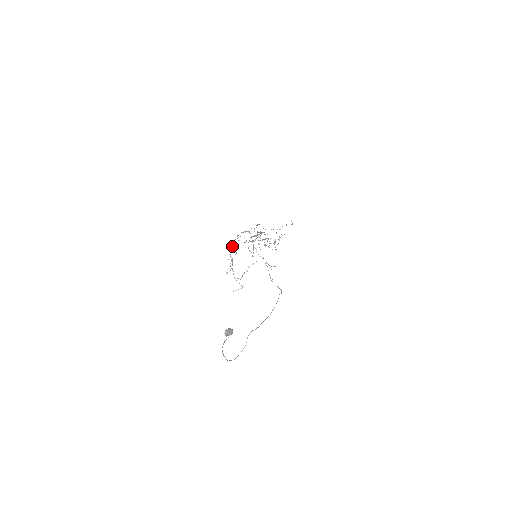
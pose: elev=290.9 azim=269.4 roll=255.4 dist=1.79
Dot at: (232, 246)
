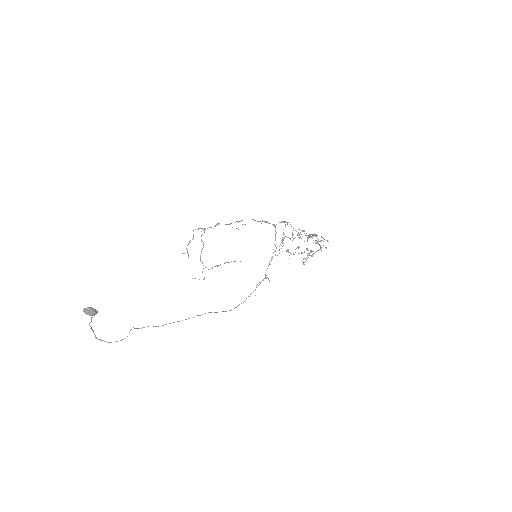
Dot at: occluded
